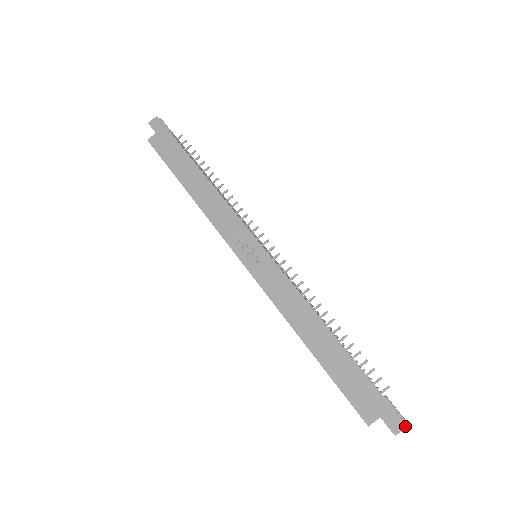
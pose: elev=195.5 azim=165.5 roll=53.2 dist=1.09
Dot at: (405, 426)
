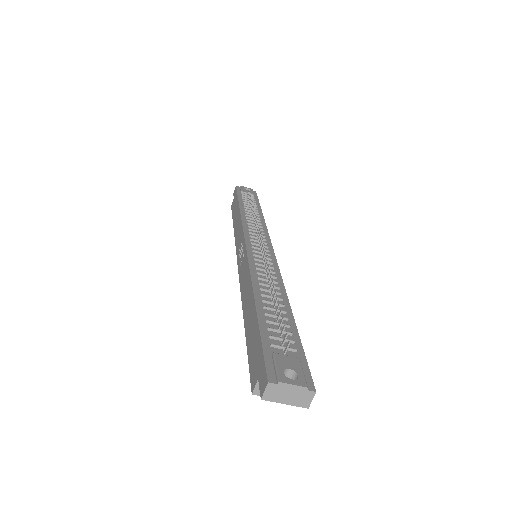
Dot at: (267, 383)
